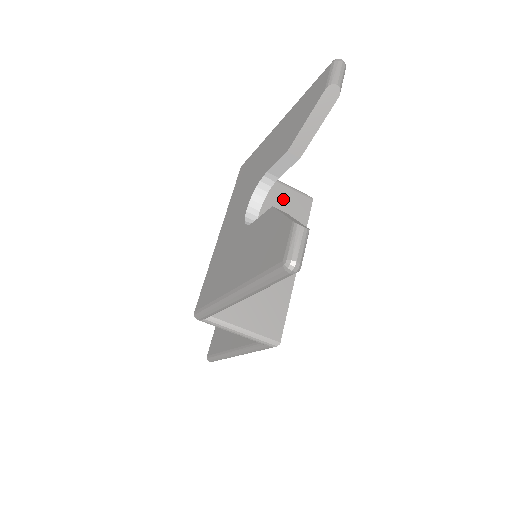
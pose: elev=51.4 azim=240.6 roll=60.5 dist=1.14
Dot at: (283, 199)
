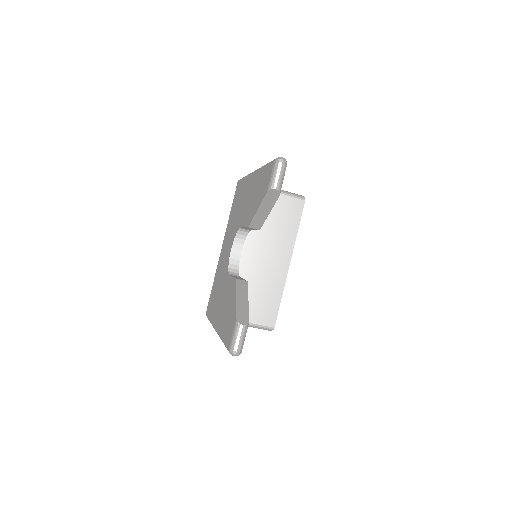
Dot at: (276, 206)
